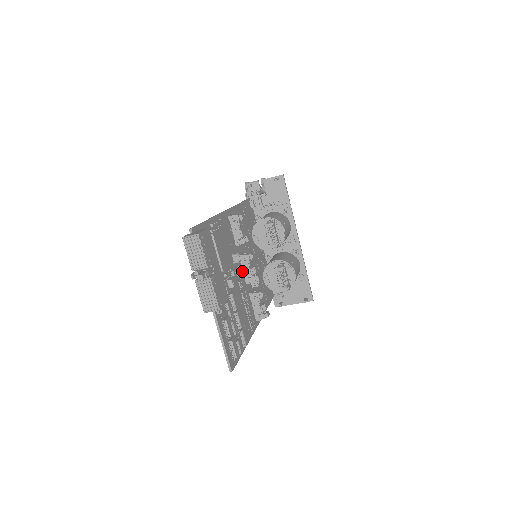
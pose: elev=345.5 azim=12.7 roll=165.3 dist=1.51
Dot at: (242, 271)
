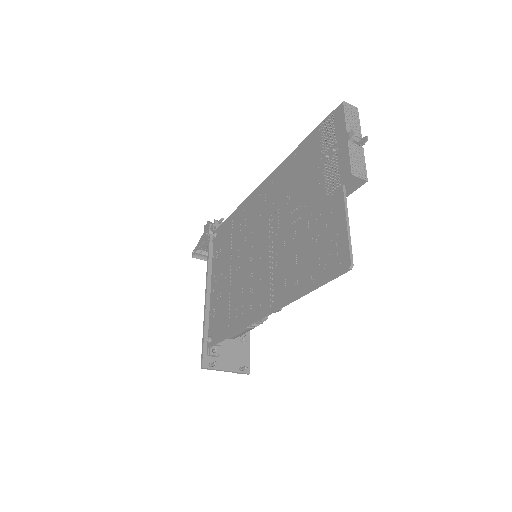
Dot at: occluded
